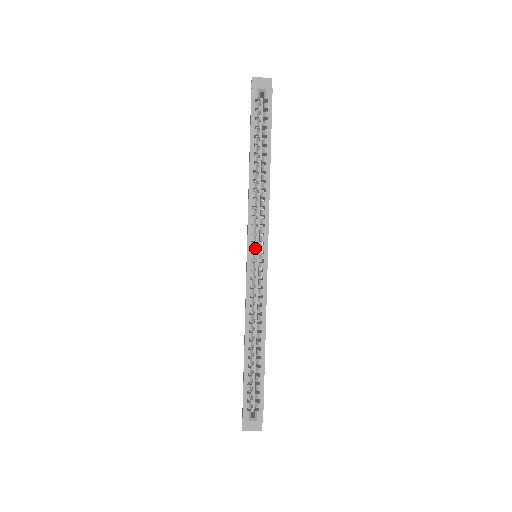
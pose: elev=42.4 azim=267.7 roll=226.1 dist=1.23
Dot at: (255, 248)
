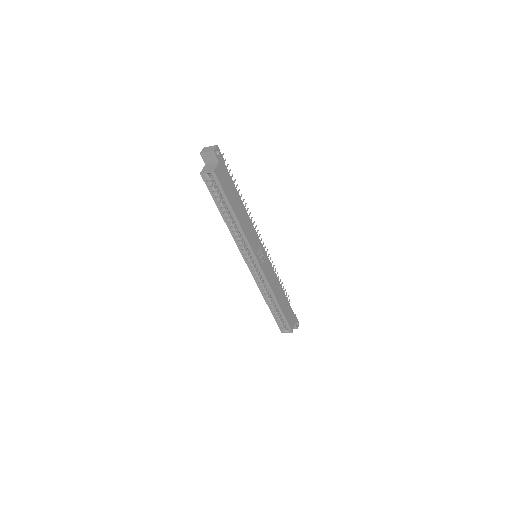
Dot at: (250, 260)
